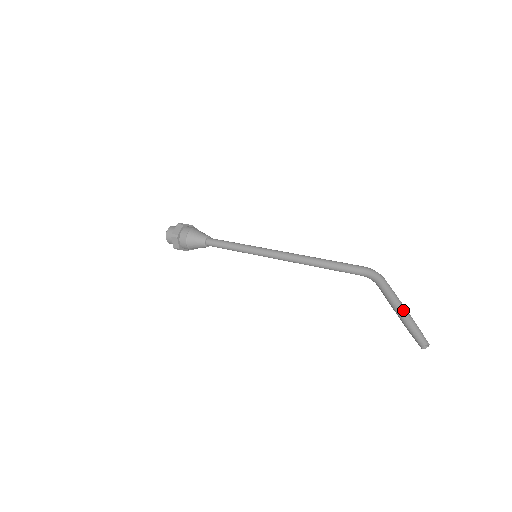
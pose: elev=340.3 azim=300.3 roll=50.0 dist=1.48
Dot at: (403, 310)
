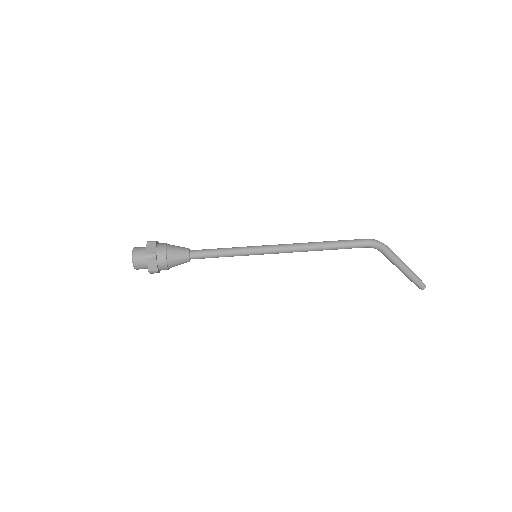
Dot at: (407, 270)
